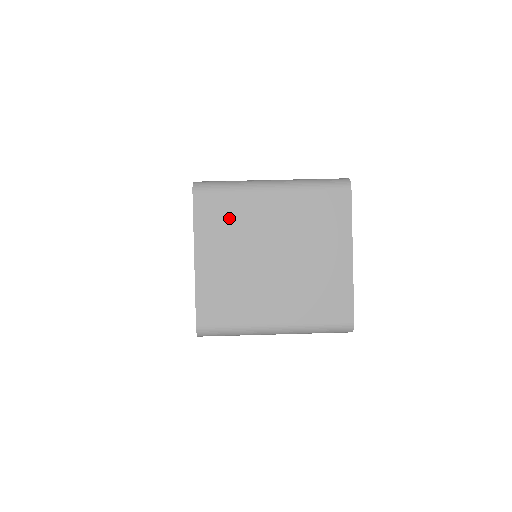
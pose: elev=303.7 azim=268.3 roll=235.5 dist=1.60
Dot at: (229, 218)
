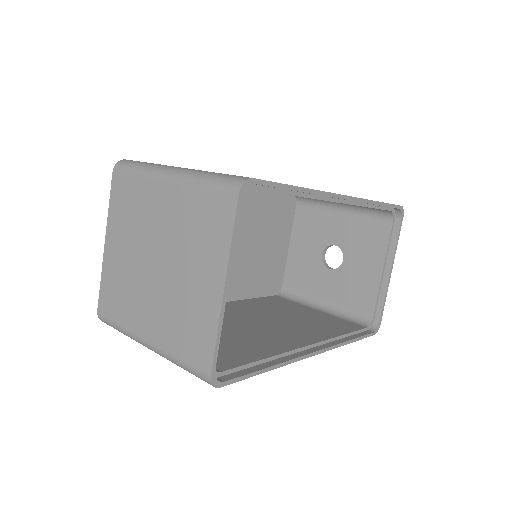
Dot at: (132, 206)
